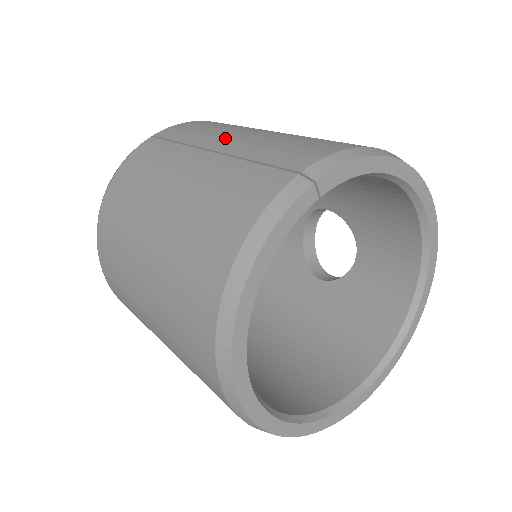
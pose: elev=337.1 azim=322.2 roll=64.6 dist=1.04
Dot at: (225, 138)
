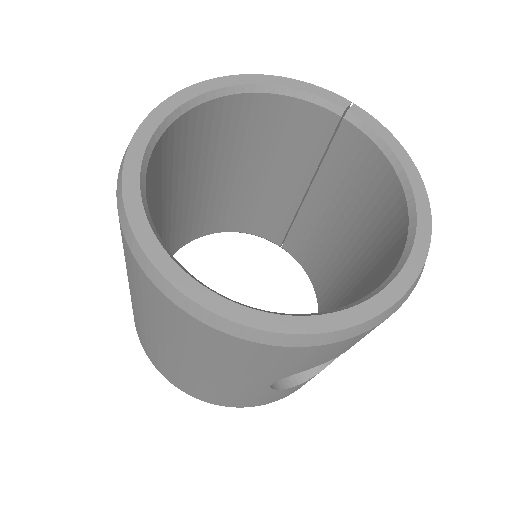
Dot at: occluded
